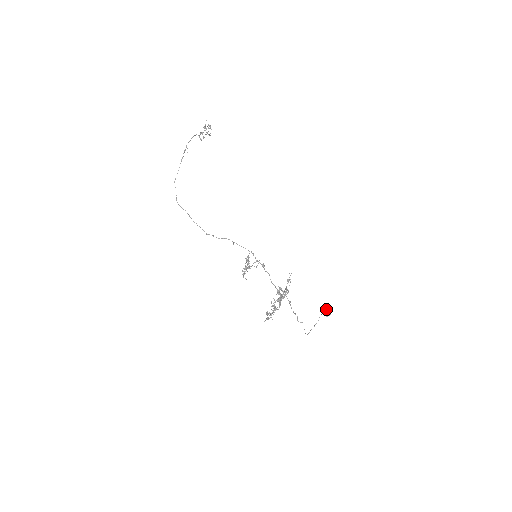
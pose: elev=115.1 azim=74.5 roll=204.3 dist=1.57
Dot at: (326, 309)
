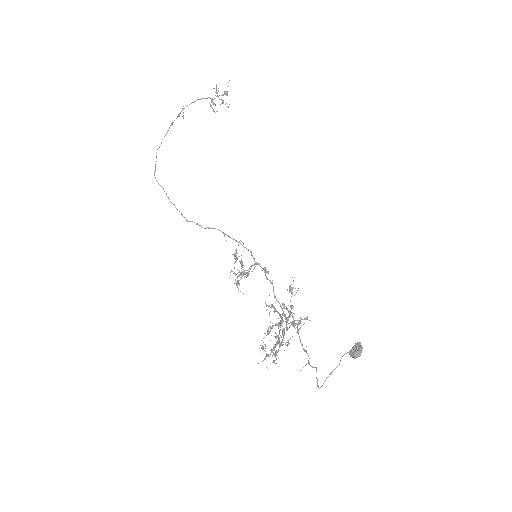
Dot at: occluded
